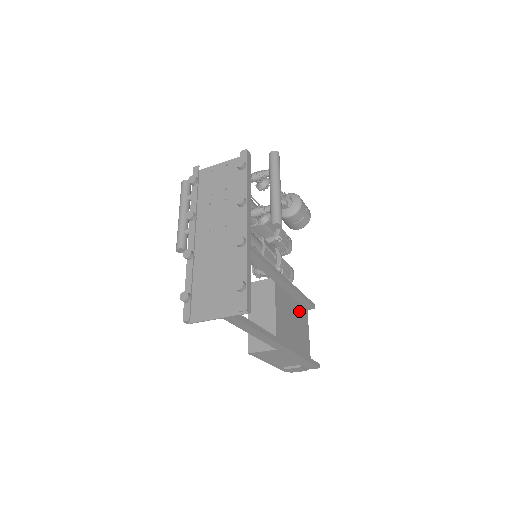
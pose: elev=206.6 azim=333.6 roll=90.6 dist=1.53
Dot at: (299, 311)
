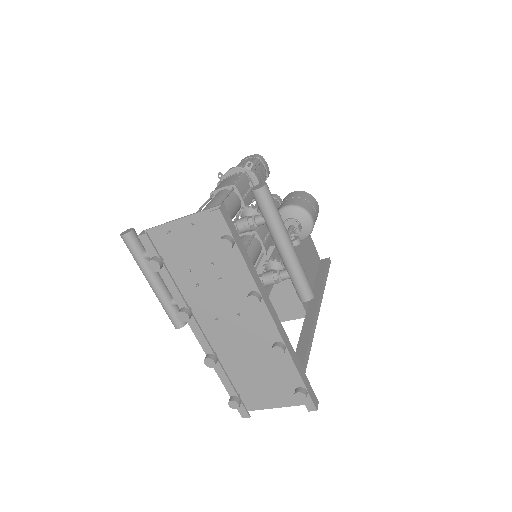
Dot at: occluded
